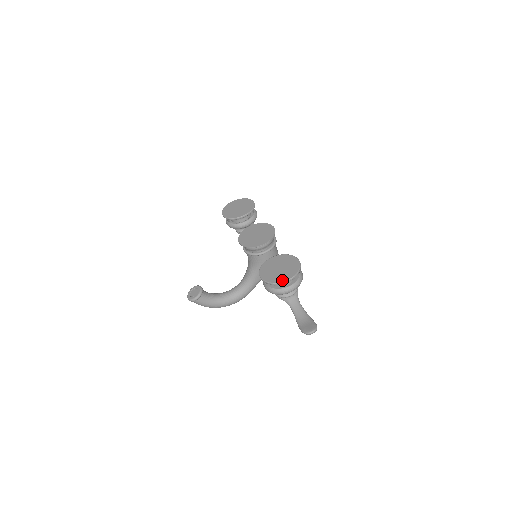
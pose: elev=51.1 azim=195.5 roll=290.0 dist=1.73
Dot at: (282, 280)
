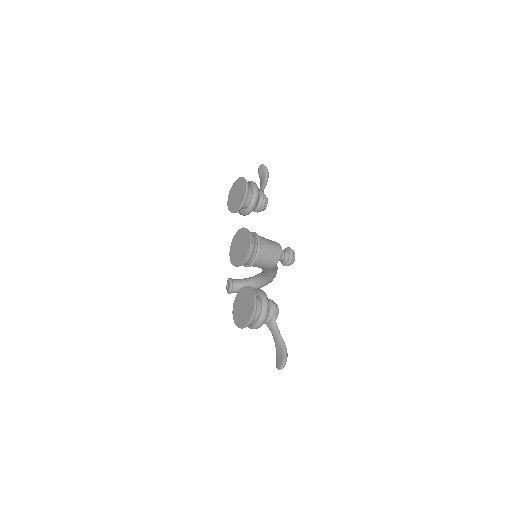
Dot at: (241, 326)
